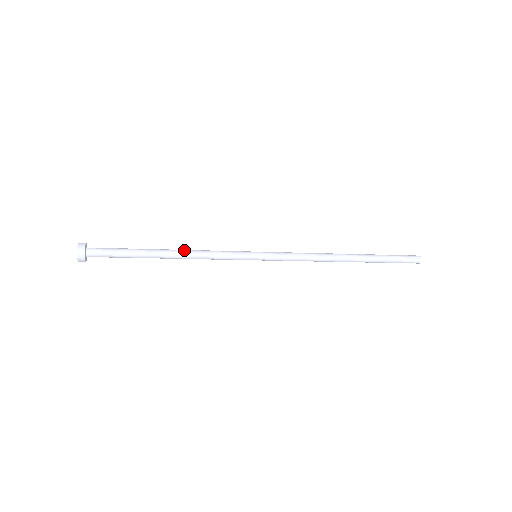
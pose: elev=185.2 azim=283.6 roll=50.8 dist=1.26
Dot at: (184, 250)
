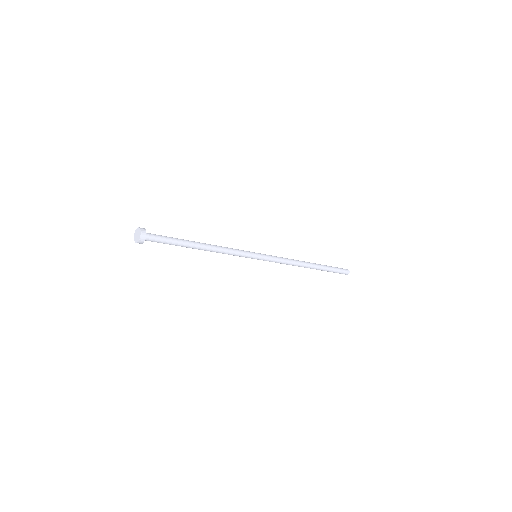
Dot at: (210, 245)
